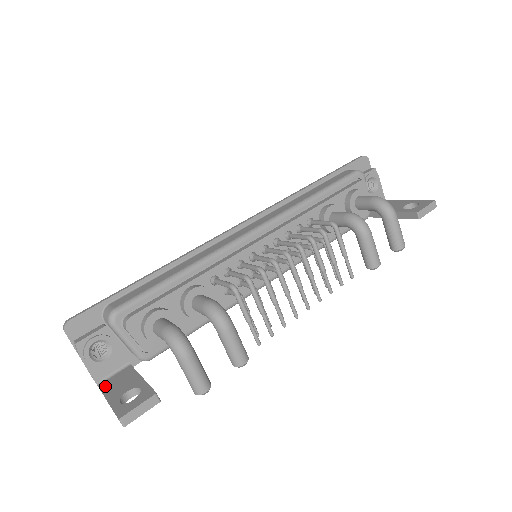
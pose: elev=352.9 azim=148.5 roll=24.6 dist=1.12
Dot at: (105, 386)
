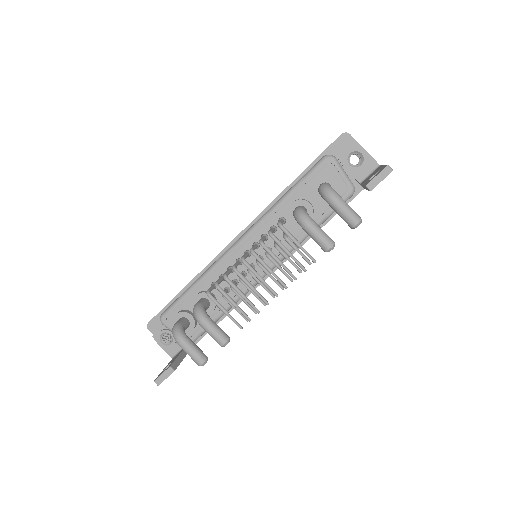
Dot at: (171, 360)
